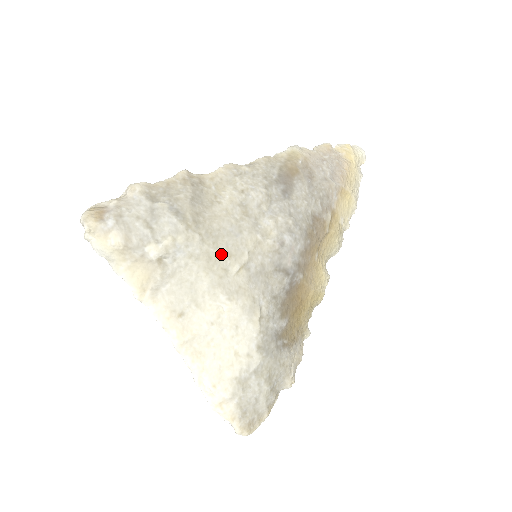
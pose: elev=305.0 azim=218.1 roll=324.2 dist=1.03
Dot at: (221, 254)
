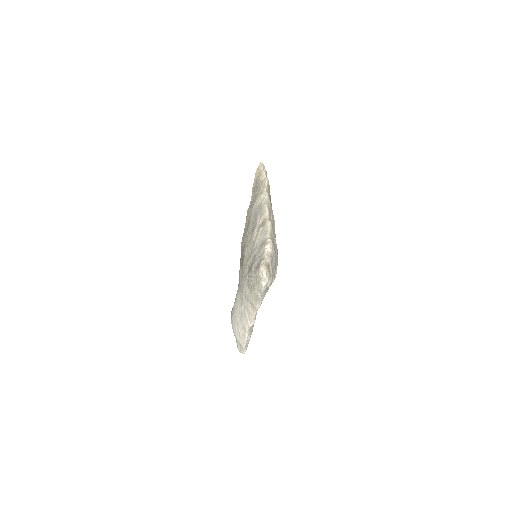
Dot at: occluded
